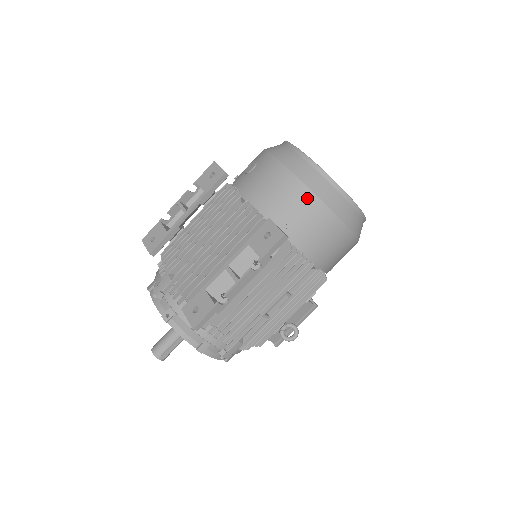
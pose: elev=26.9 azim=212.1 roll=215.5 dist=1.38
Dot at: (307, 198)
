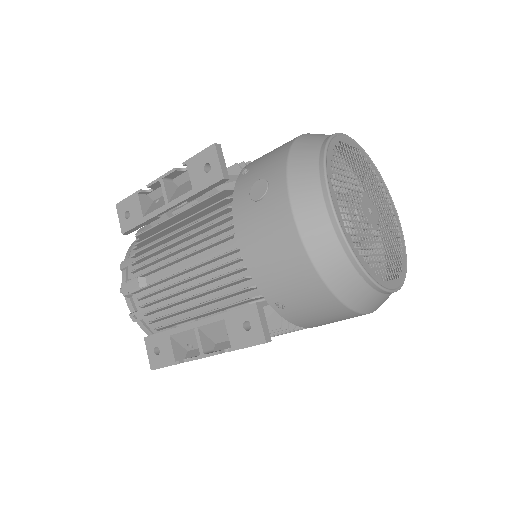
Dot at: (316, 288)
